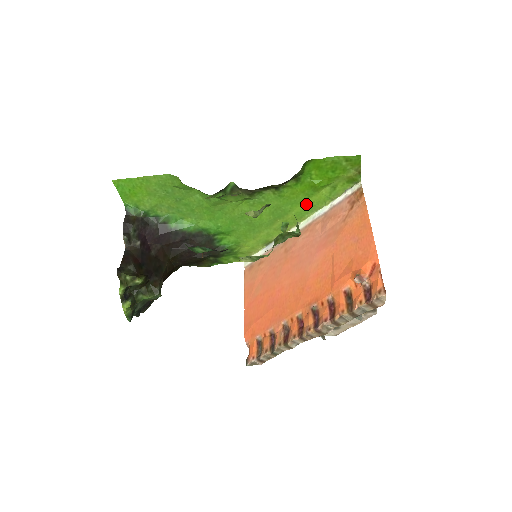
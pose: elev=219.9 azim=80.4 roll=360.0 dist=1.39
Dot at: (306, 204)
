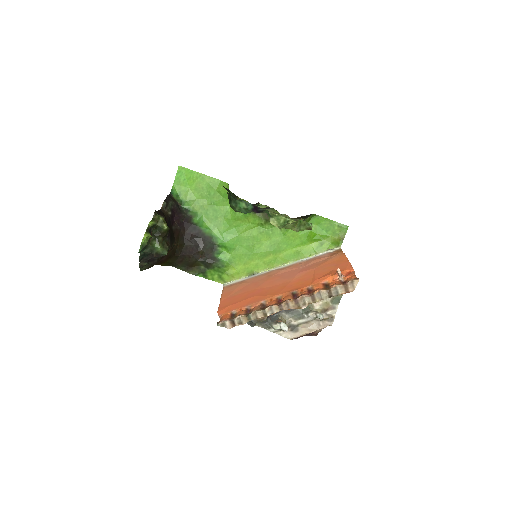
Dot at: (297, 250)
